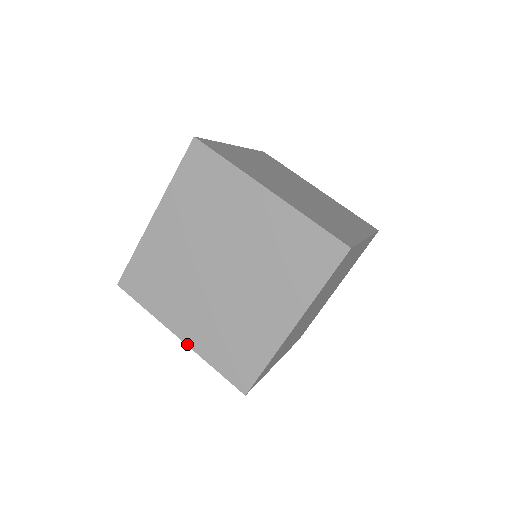
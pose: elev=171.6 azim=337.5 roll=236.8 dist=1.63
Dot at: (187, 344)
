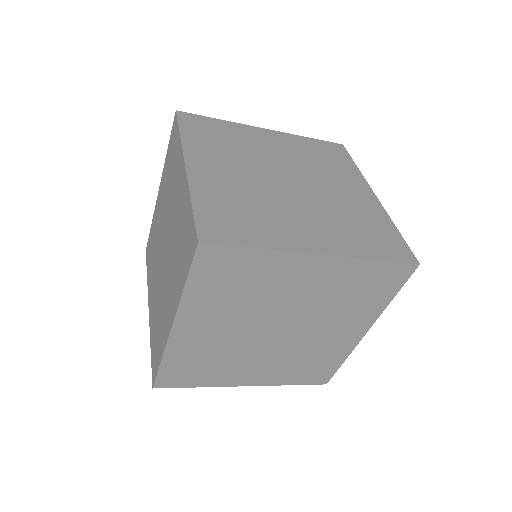
Dot at: (334, 254)
